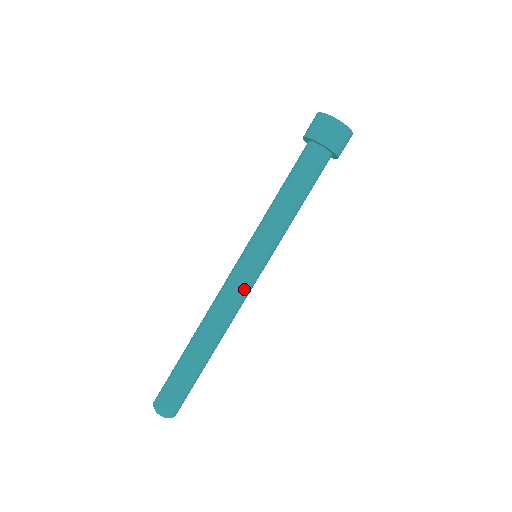
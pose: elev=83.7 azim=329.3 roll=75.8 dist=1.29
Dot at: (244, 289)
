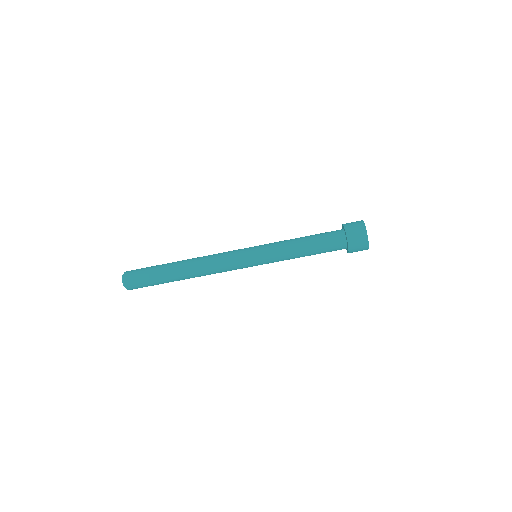
Dot at: (231, 261)
